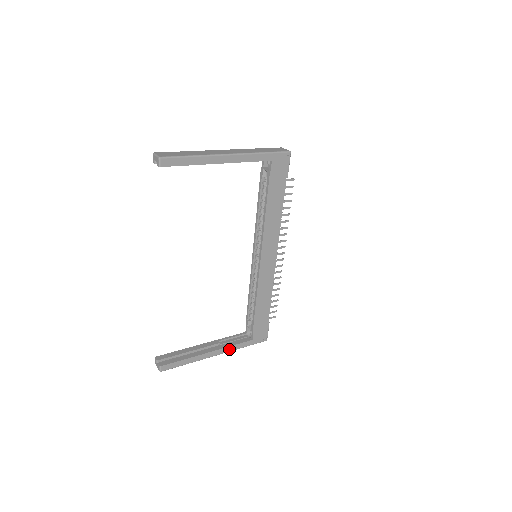
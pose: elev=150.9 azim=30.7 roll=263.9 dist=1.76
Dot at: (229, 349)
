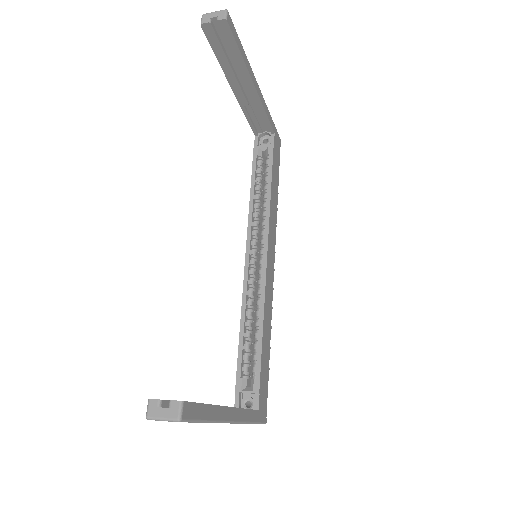
Dot at: (243, 416)
